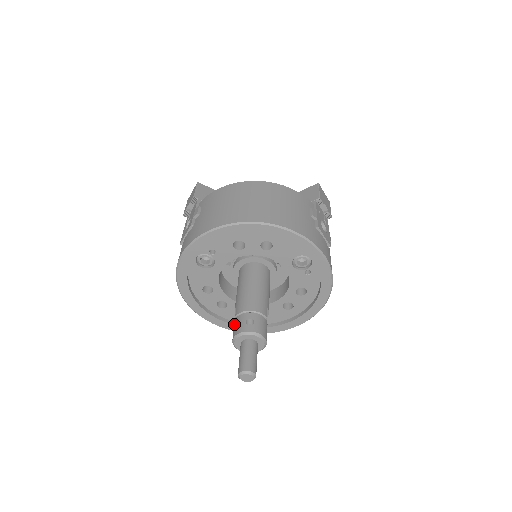
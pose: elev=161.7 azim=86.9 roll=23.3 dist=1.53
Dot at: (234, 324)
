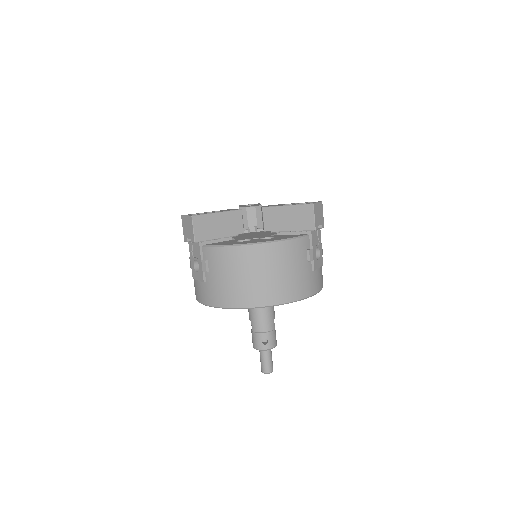
Dot at: (252, 336)
